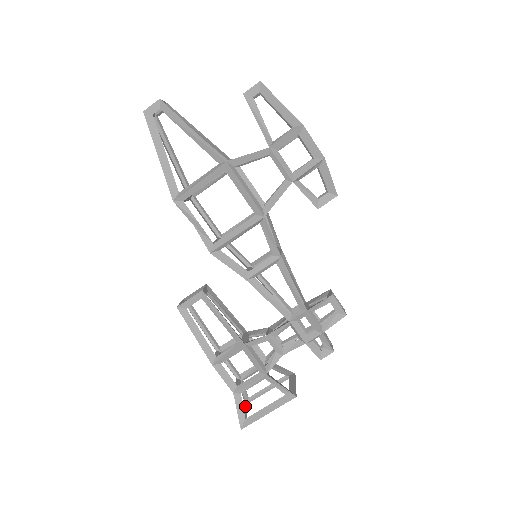
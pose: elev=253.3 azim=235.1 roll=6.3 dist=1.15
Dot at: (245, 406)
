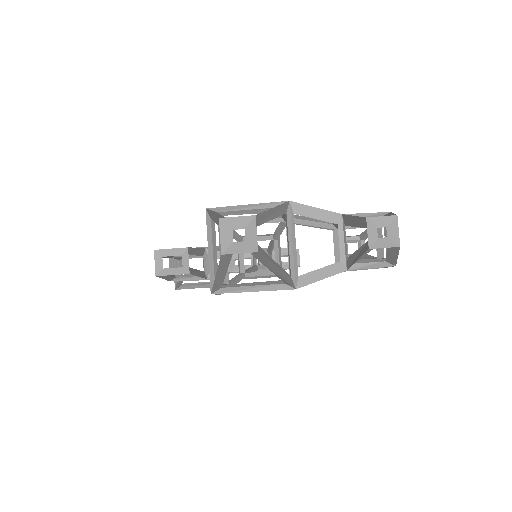
Dot at: (176, 262)
